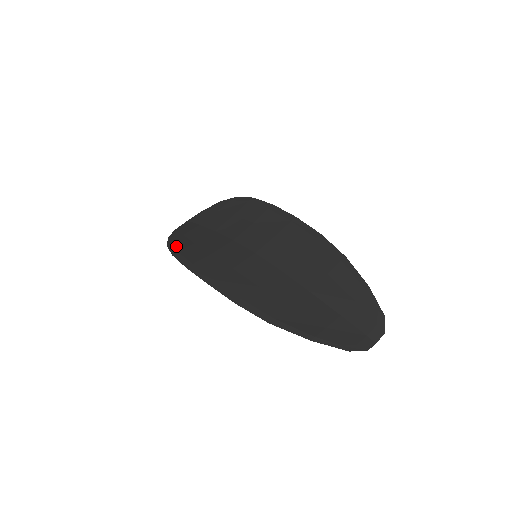
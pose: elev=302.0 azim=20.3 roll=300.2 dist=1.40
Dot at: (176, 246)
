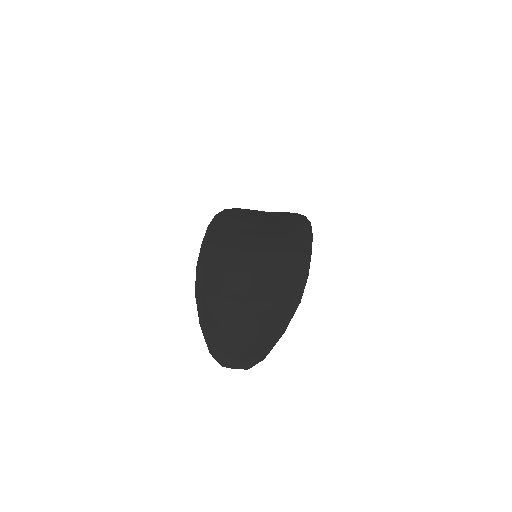
Dot at: (227, 214)
